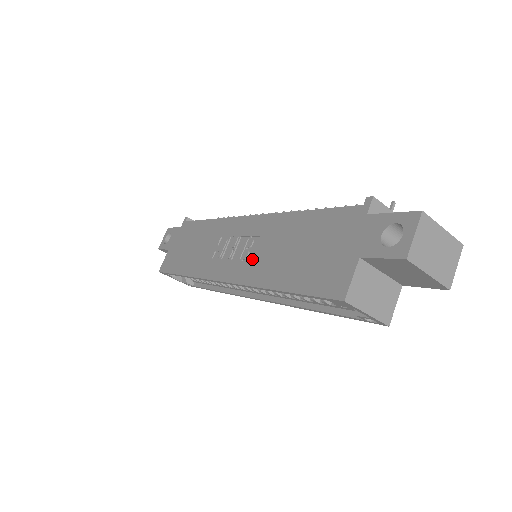
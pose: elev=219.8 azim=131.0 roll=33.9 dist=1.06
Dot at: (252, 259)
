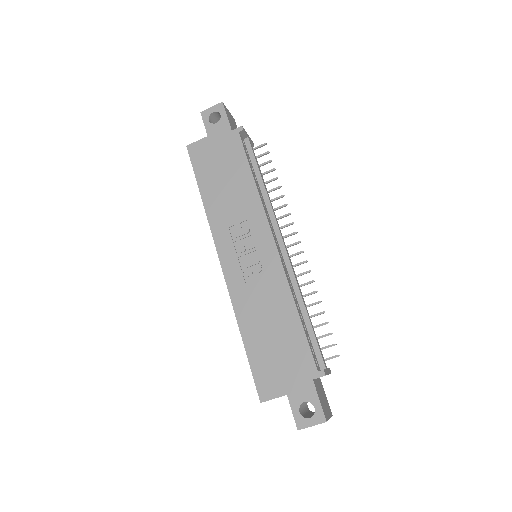
Dot at: (248, 286)
